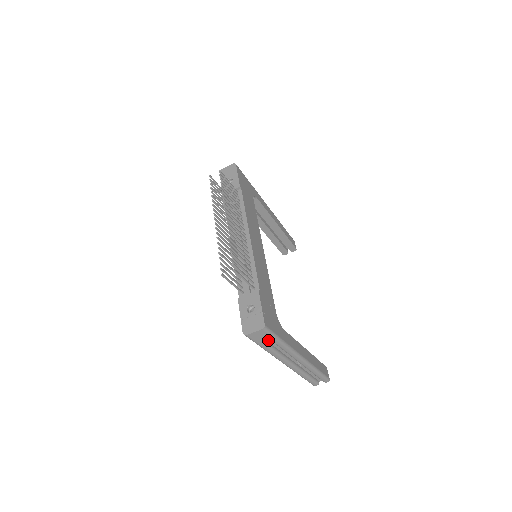
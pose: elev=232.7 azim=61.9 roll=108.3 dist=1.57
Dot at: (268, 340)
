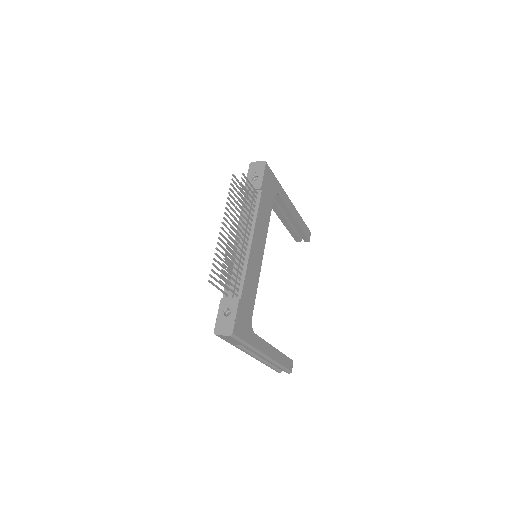
Dot at: (235, 342)
